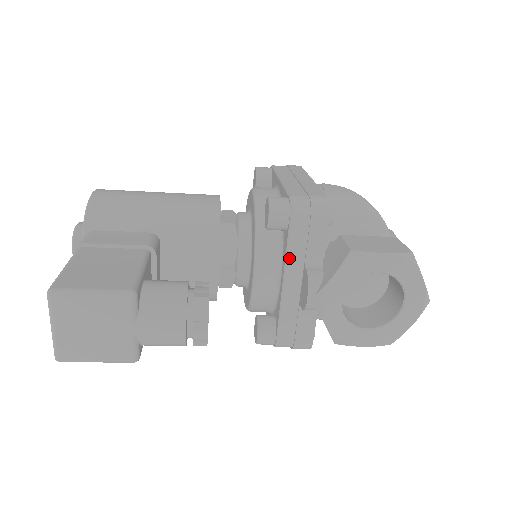
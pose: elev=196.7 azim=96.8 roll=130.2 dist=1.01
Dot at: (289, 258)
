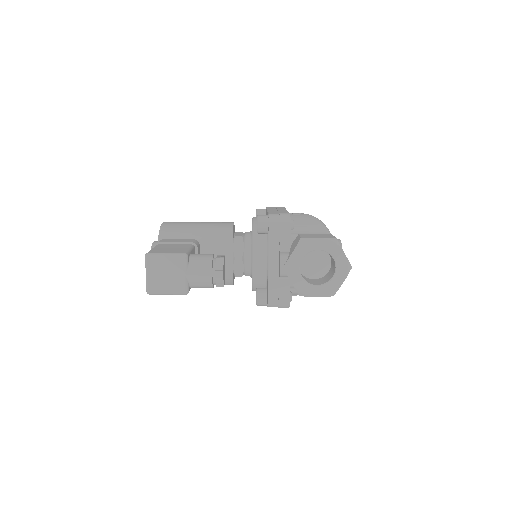
Dot at: (270, 248)
